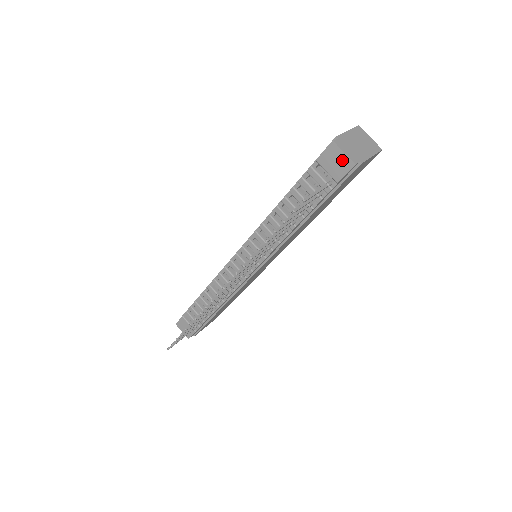
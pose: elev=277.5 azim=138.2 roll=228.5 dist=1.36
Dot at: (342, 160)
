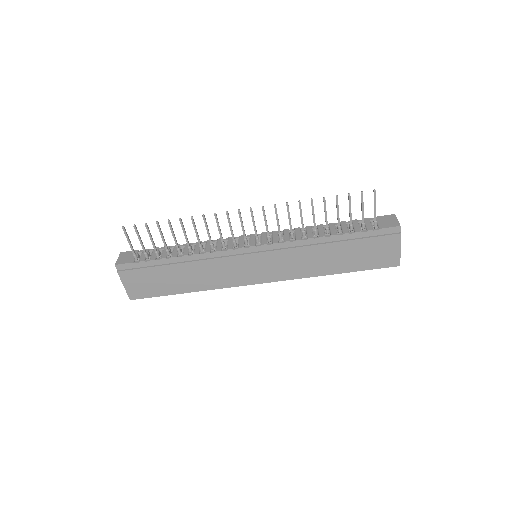
Dot at: (393, 222)
